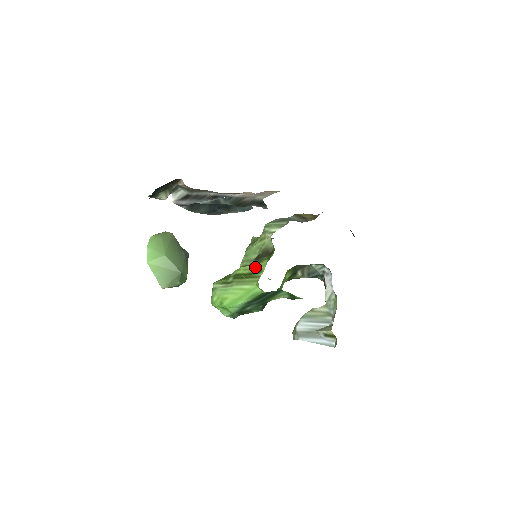
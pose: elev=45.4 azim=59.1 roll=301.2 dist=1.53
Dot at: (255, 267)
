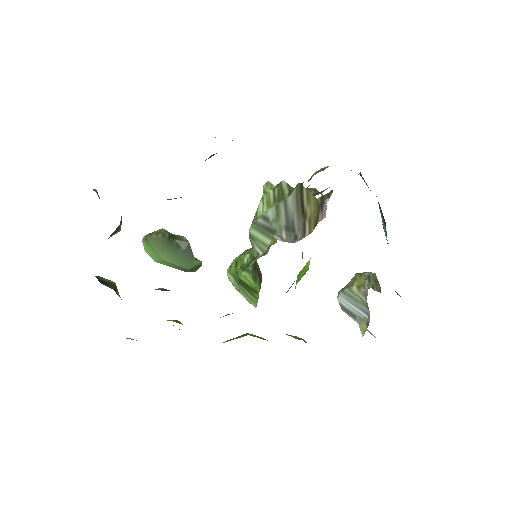
Dot at: (253, 282)
